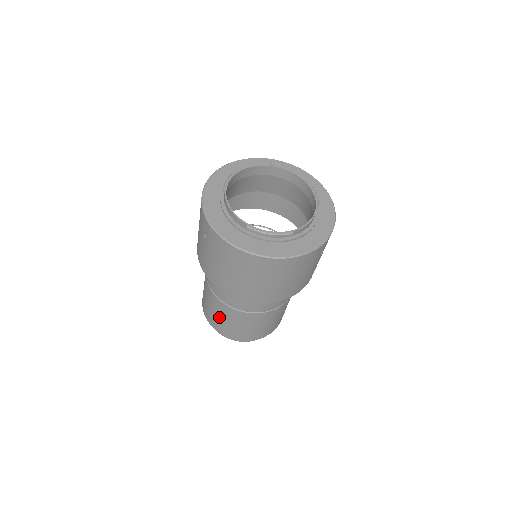
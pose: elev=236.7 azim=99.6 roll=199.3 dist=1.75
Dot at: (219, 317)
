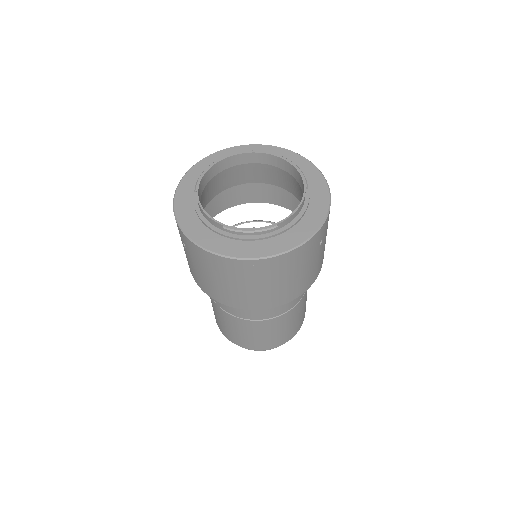
Dot at: (230, 328)
